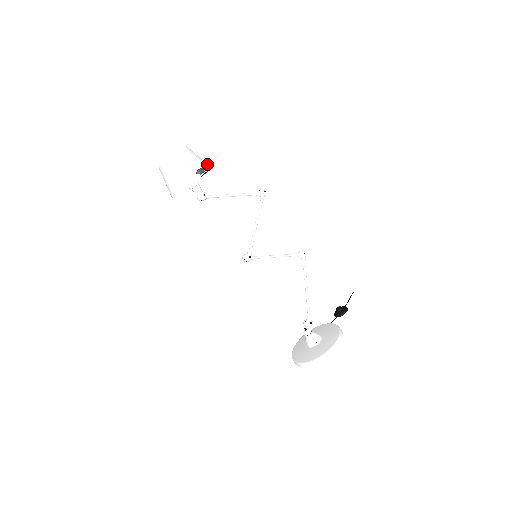
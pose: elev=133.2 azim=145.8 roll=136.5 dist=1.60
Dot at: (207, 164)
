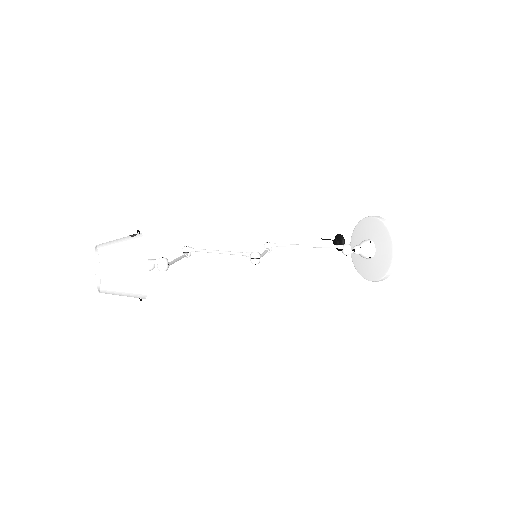
Dot at: occluded
